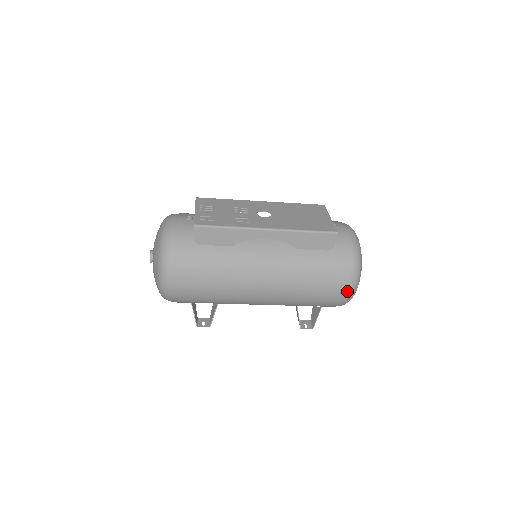
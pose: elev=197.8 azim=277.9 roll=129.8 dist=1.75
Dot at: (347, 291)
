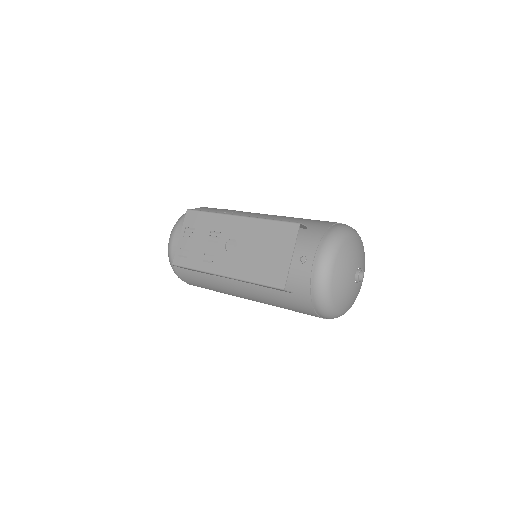
Dot at: (326, 318)
